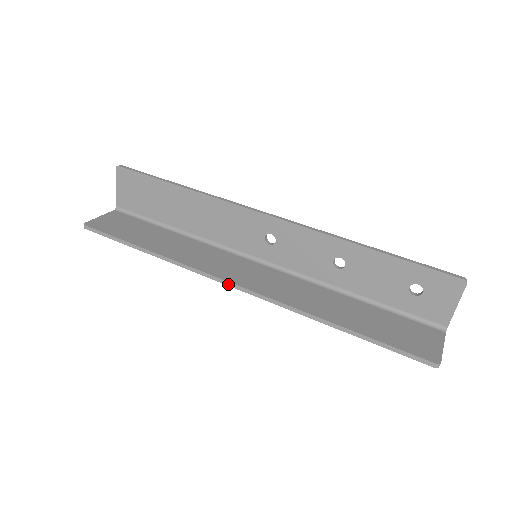
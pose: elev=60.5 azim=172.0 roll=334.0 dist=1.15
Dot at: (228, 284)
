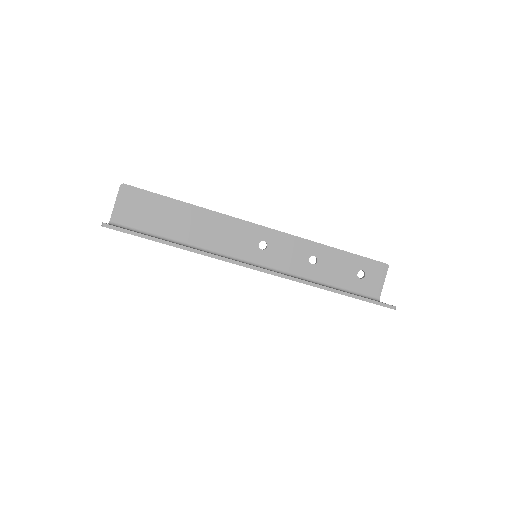
Dot at: (253, 268)
